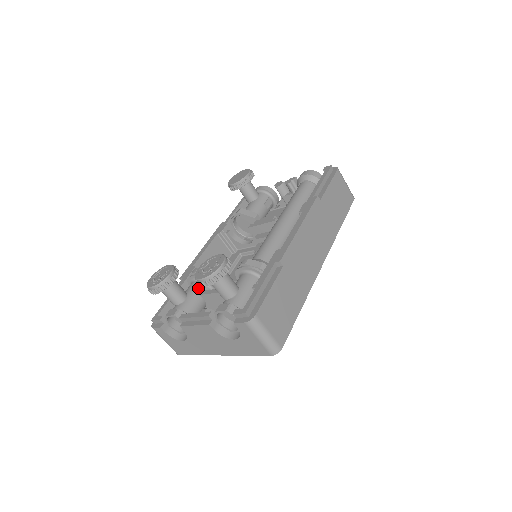
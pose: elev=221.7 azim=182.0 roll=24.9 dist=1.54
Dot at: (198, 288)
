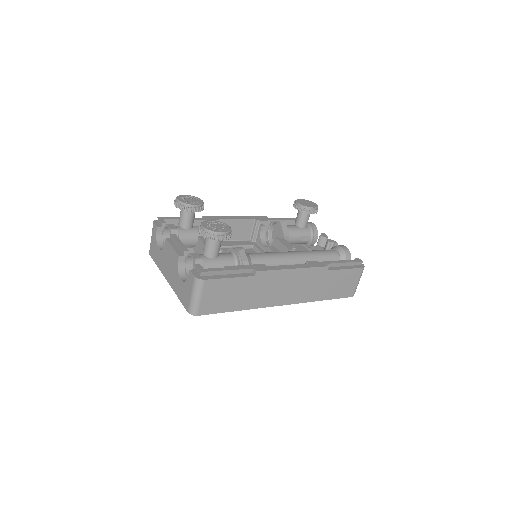
Dot at: occluded
